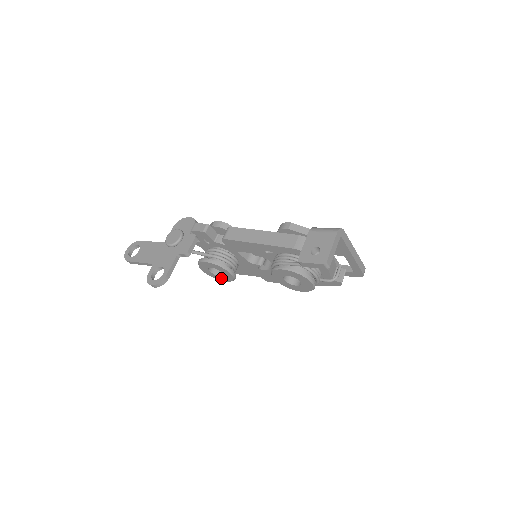
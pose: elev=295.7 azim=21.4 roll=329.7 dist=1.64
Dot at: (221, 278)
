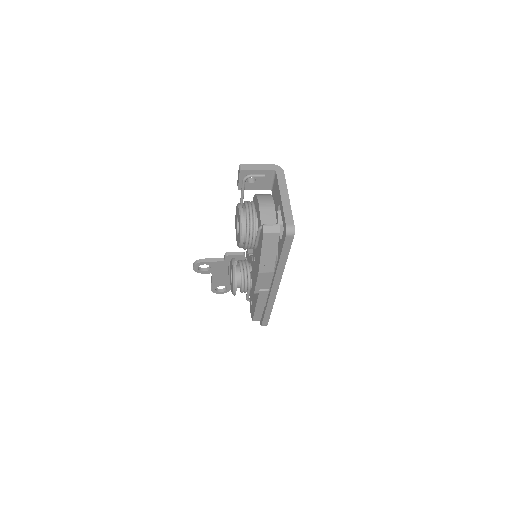
Dot at: occluded
